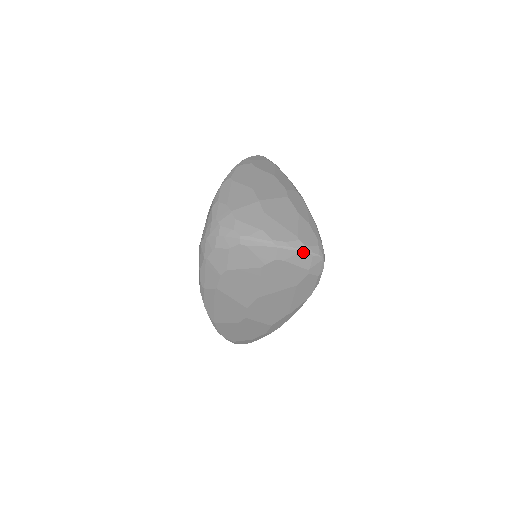
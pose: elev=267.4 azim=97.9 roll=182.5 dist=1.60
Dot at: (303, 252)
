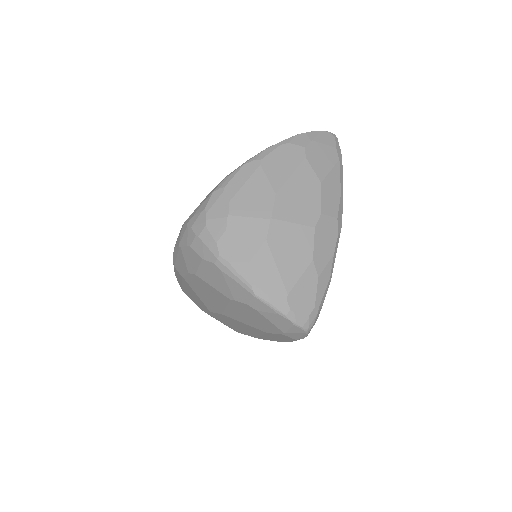
Dot at: (283, 316)
